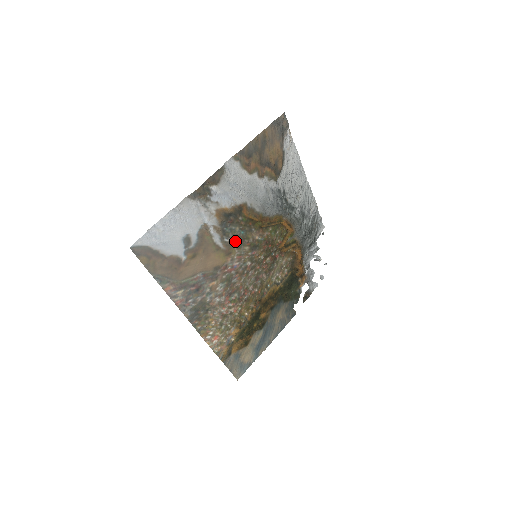
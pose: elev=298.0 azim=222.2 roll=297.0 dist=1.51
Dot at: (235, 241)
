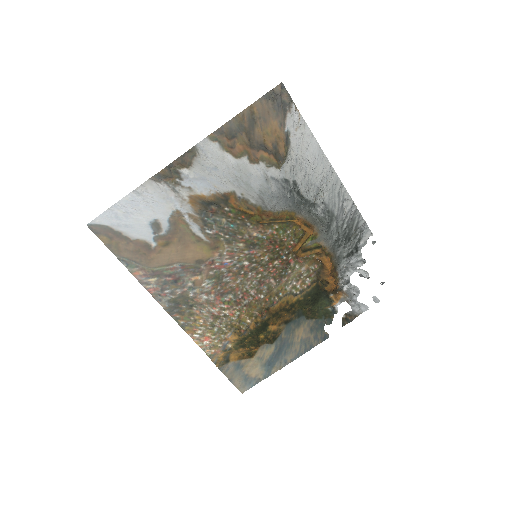
Dot at: (222, 234)
